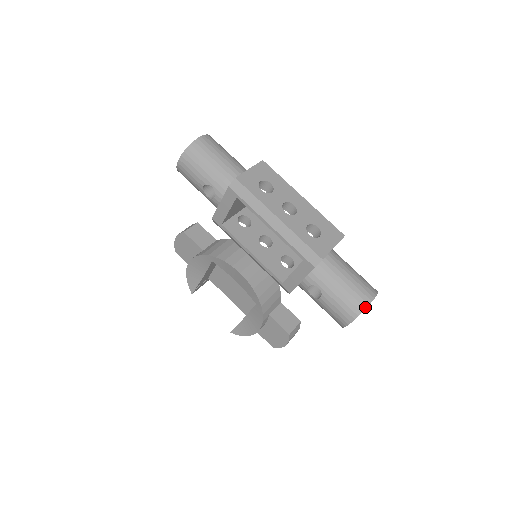
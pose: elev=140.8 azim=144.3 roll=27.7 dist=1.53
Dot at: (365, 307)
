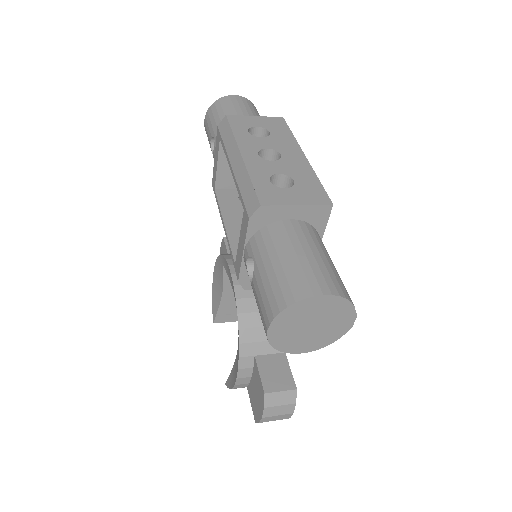
Dot at: (296, 299)
